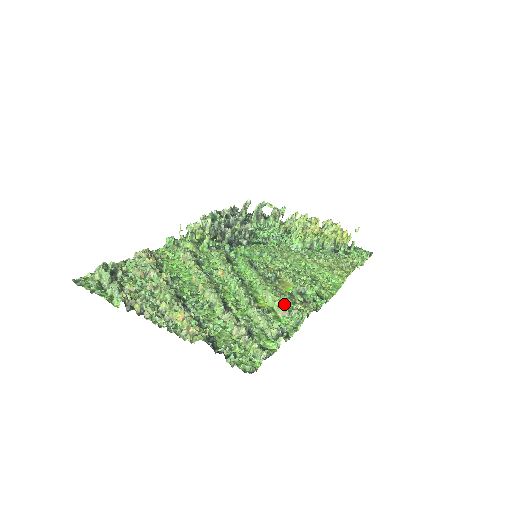
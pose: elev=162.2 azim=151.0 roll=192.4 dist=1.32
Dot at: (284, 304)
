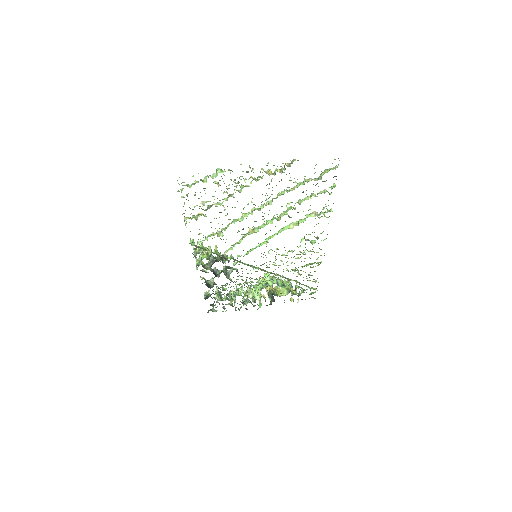
Dot at: occluded
